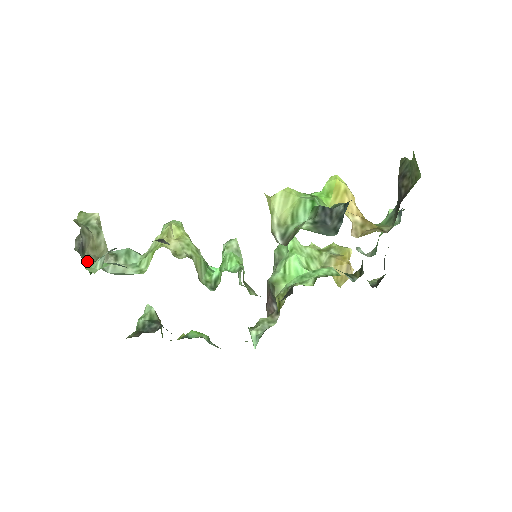
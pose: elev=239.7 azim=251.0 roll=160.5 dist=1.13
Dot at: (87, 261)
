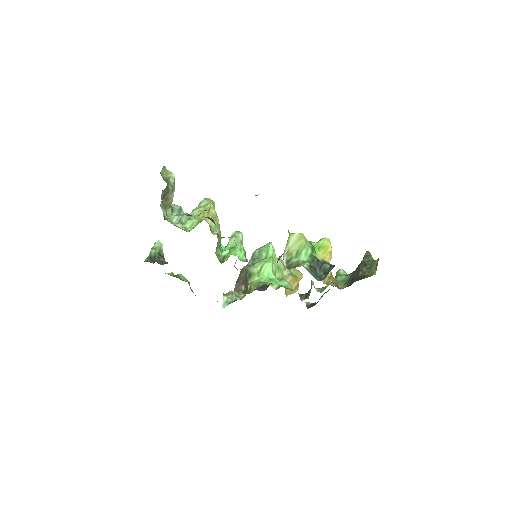
Dot at: (162, 208)
